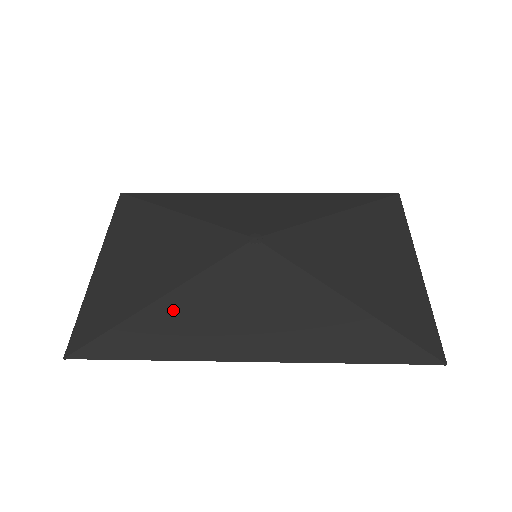
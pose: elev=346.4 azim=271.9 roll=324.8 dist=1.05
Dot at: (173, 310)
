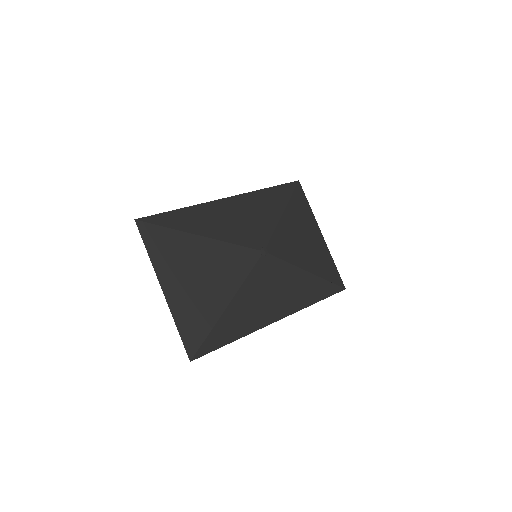
Dot at: (236, 310)
